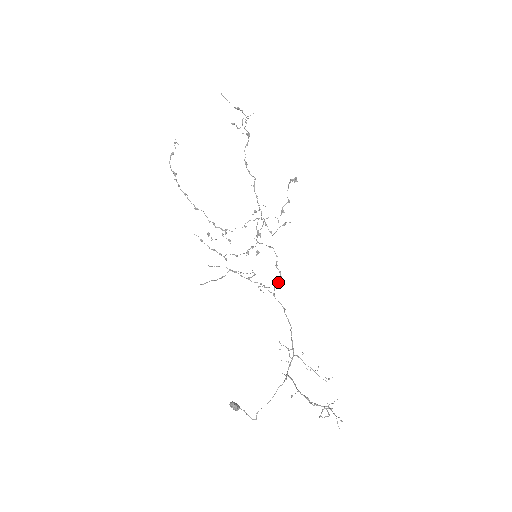
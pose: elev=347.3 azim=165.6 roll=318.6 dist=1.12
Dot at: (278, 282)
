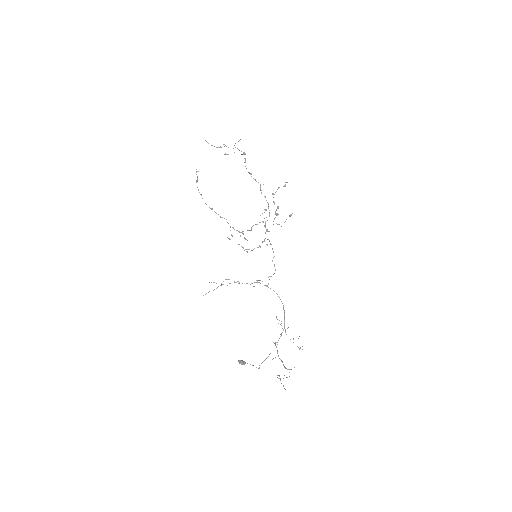
Dot at: (268, 277)
